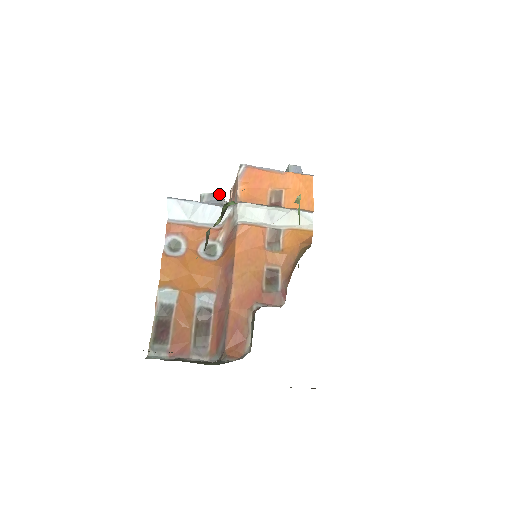
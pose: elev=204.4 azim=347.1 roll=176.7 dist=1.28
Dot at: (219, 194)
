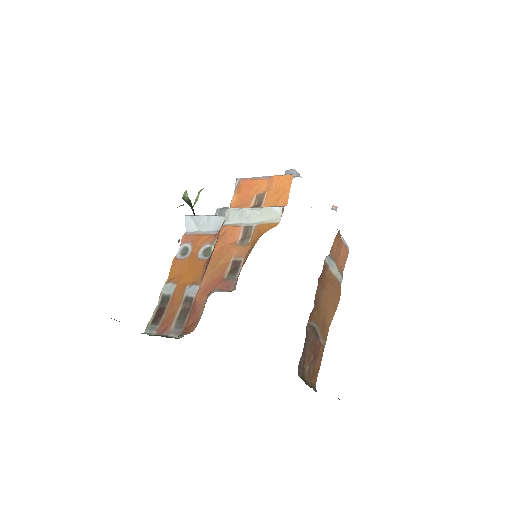
Dot at: (227, 207)
